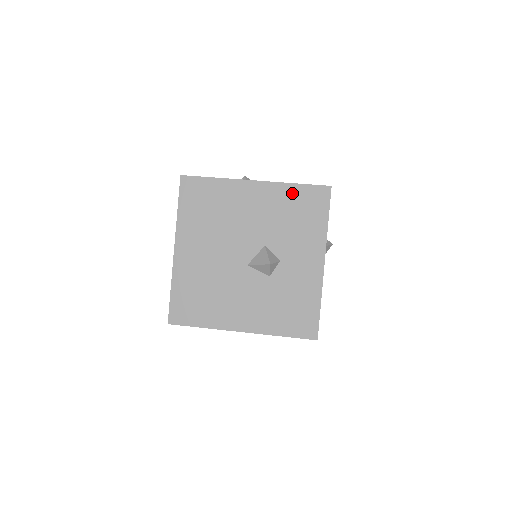
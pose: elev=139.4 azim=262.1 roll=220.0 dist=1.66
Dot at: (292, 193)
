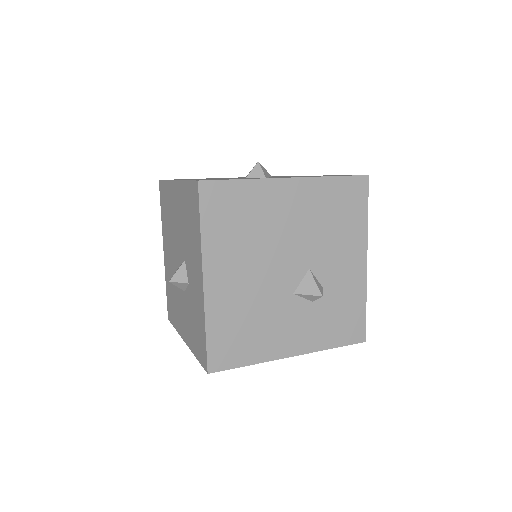
Dot at: (335, 175)
